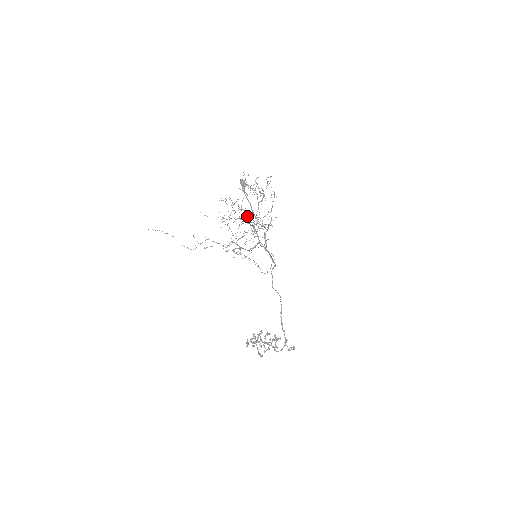
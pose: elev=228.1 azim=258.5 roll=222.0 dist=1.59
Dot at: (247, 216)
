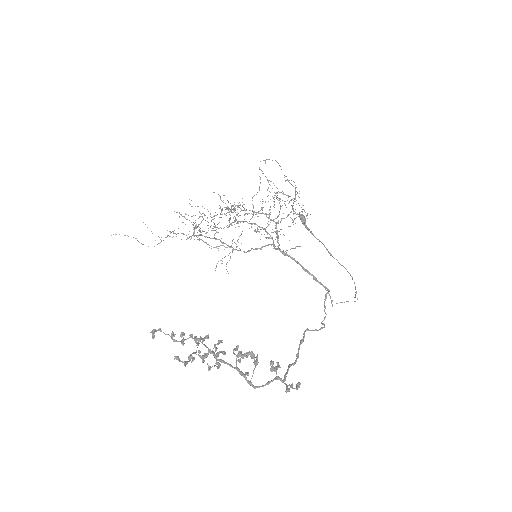
Dot at: (237, 206)
